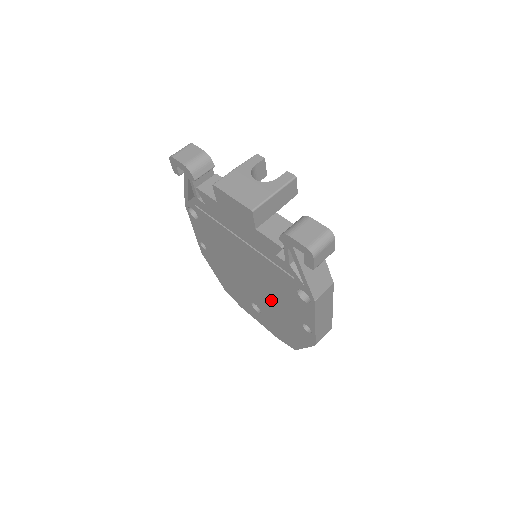
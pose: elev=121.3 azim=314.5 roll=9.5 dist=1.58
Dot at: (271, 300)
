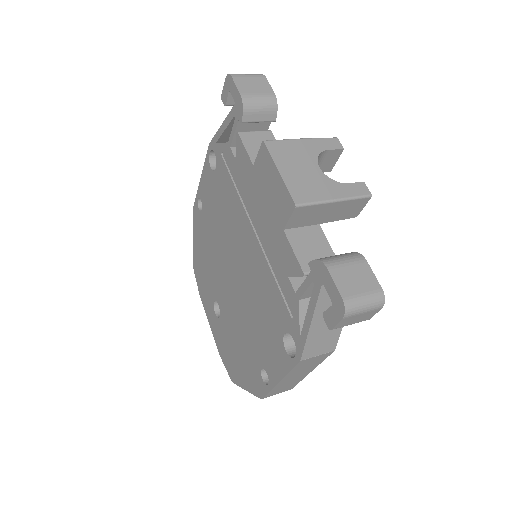
Dot at: (242, 316)
